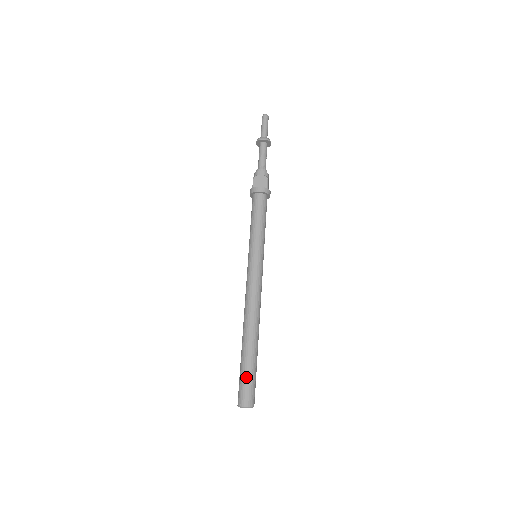
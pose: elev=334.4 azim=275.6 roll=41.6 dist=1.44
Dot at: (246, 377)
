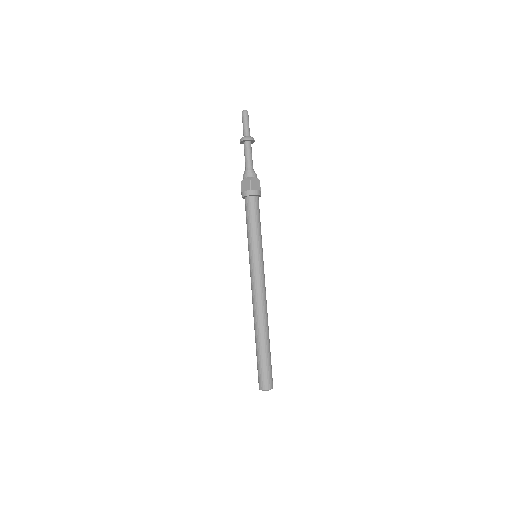
Dot at: (258, 366)
